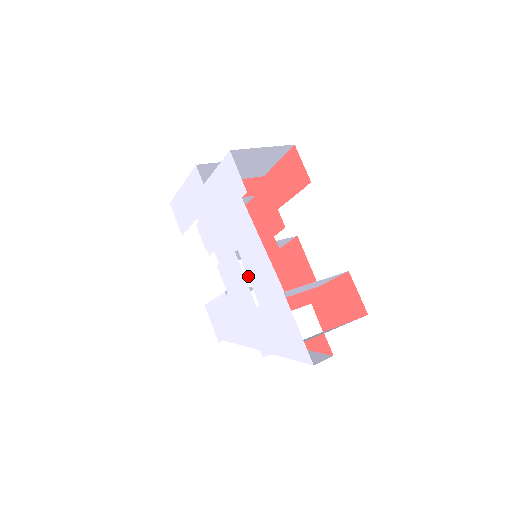
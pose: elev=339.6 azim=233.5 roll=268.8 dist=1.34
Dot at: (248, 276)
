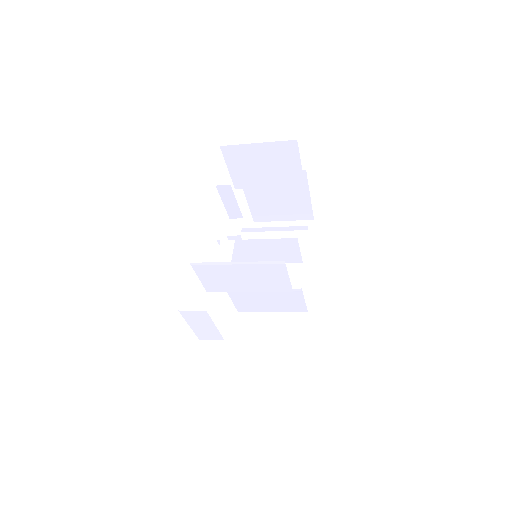
Dot at: occluded
